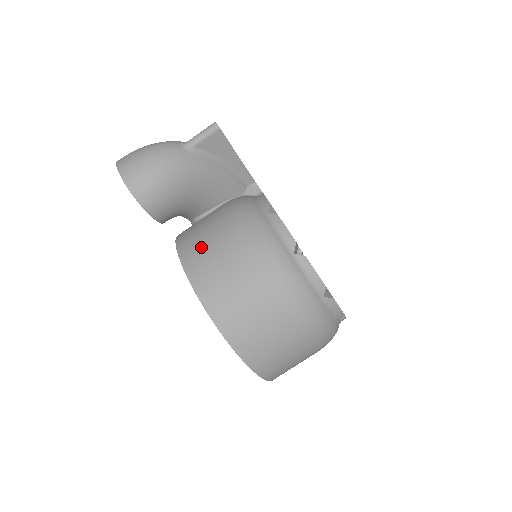
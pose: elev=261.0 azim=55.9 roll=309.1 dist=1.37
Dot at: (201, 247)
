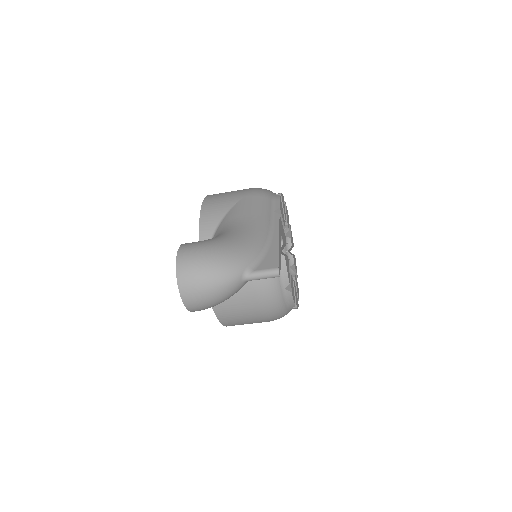
Dot at: (230, 304)
